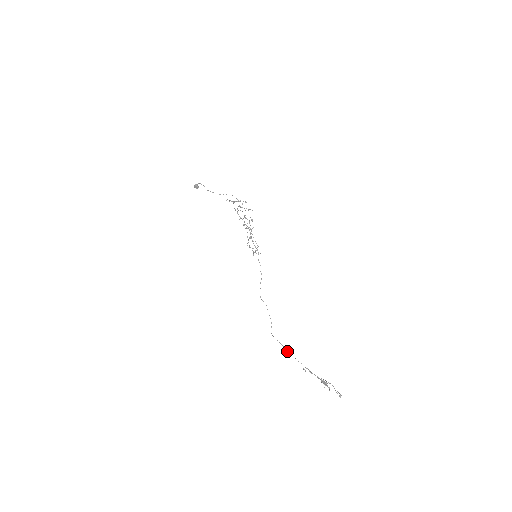
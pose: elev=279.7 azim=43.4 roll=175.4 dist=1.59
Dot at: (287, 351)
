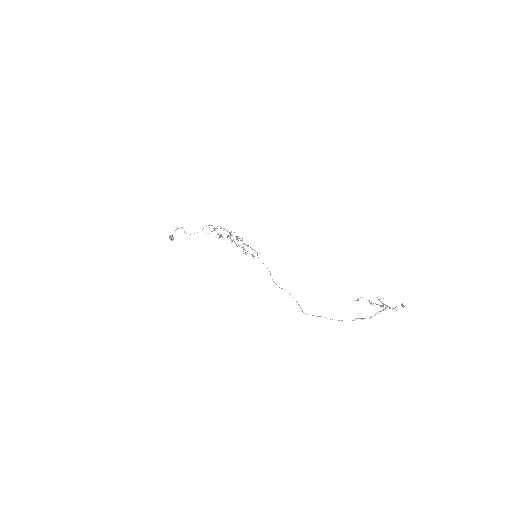
Dot at: (326, 318)
